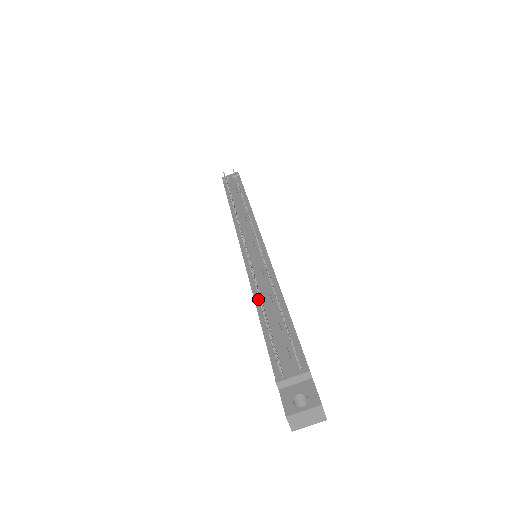
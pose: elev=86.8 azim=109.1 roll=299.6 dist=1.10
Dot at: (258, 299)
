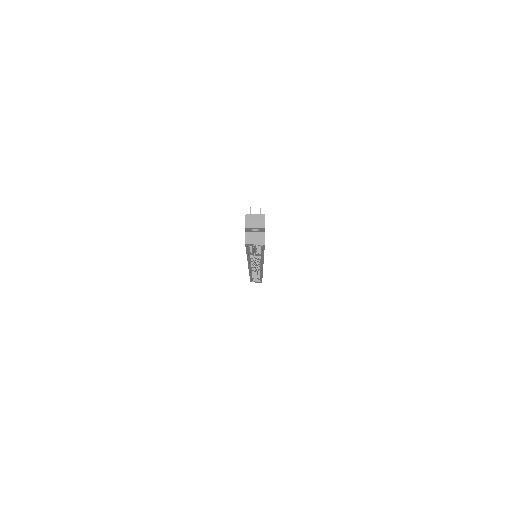
Dot at: occluded
